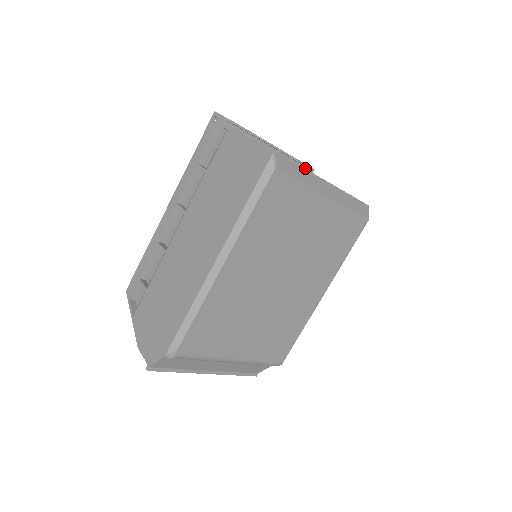
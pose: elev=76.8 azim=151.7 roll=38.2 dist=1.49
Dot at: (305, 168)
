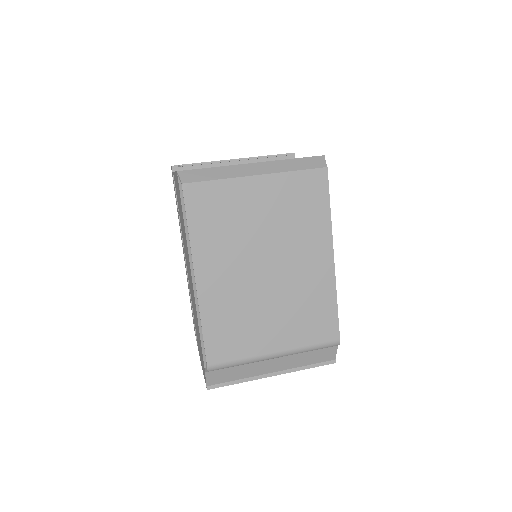
Dot at: (284, 157)
